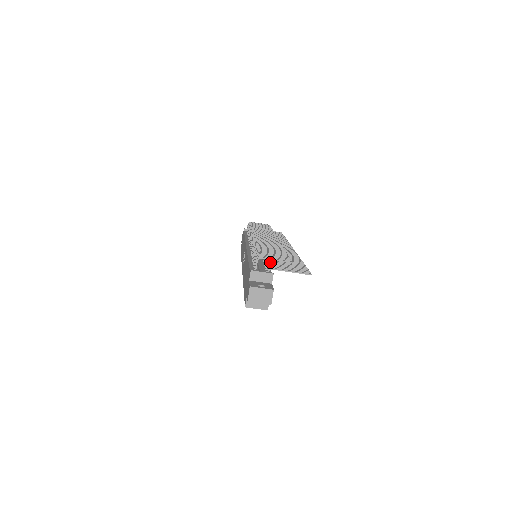
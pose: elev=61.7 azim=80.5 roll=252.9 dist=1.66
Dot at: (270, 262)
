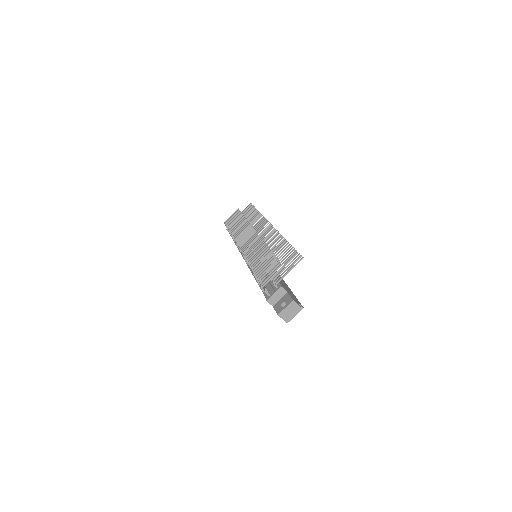
Dot at: (270, 273)
